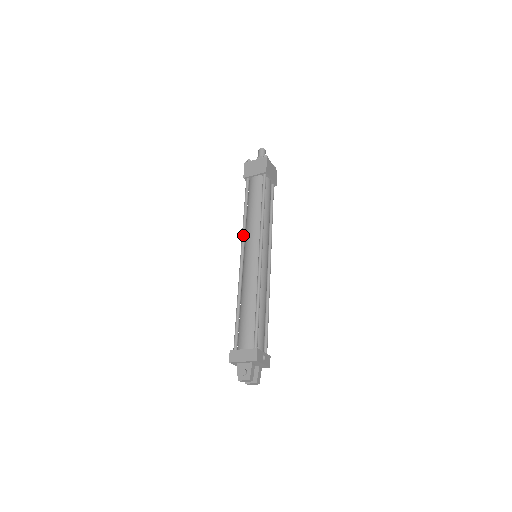
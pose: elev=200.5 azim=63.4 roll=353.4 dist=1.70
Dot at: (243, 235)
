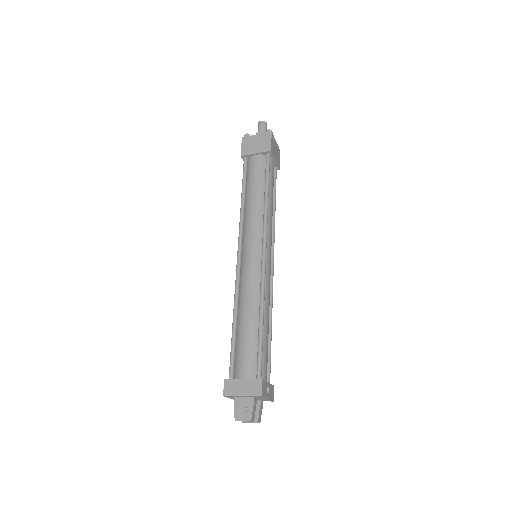
Dot at: (241, 228)
